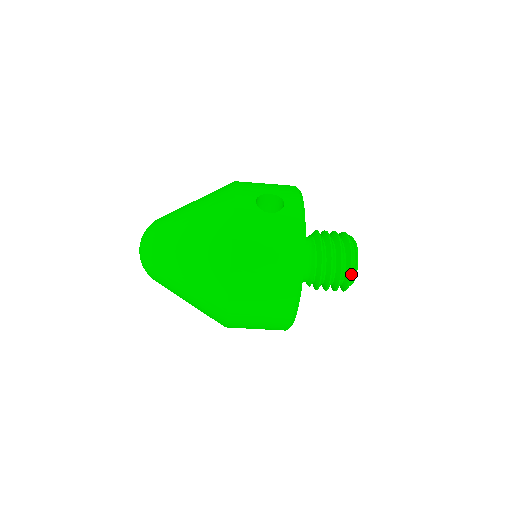
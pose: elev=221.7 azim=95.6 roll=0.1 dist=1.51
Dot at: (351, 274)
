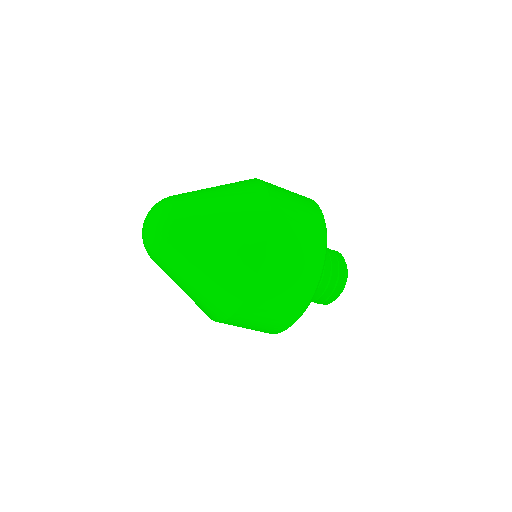
Dot at: (346, 271)
